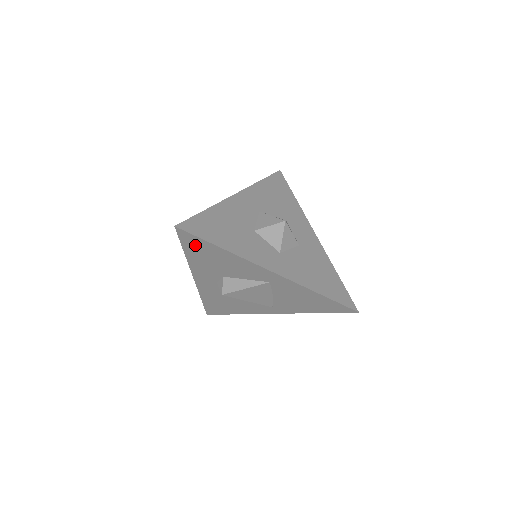
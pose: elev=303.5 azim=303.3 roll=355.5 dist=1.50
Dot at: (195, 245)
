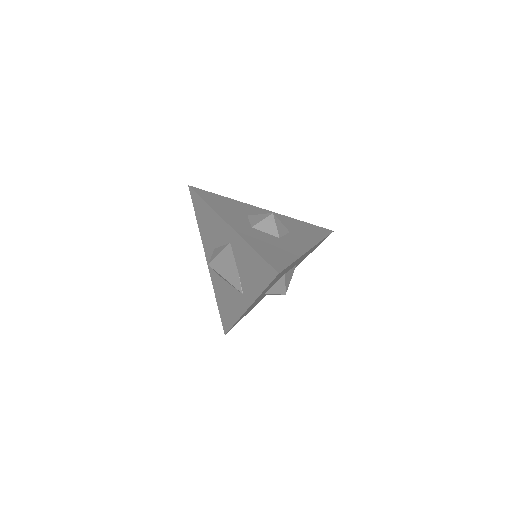
Dot at: (198, 206)
